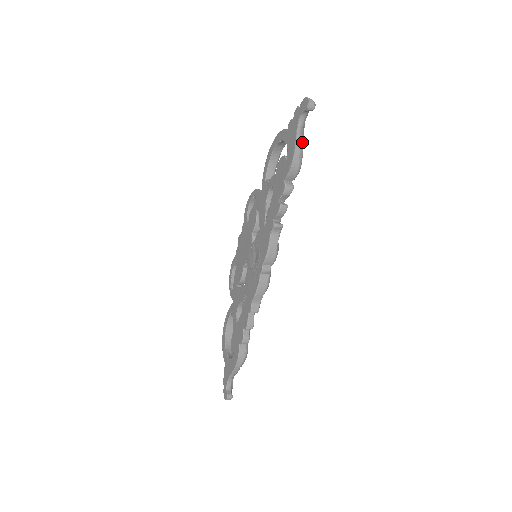
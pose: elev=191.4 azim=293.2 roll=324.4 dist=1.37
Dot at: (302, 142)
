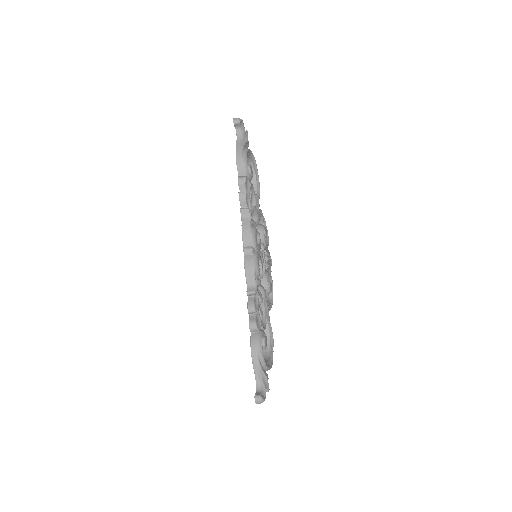
Dot at: (242, 146)
